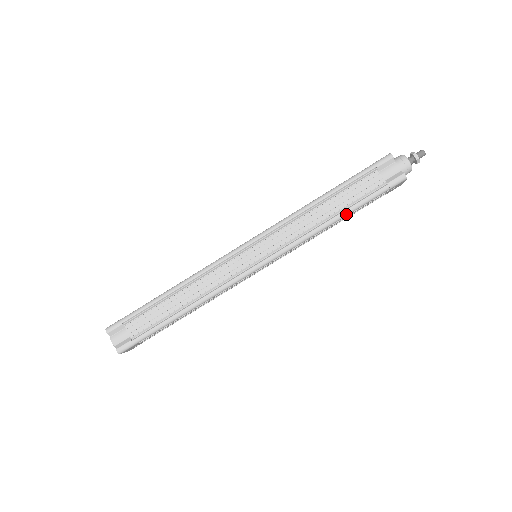
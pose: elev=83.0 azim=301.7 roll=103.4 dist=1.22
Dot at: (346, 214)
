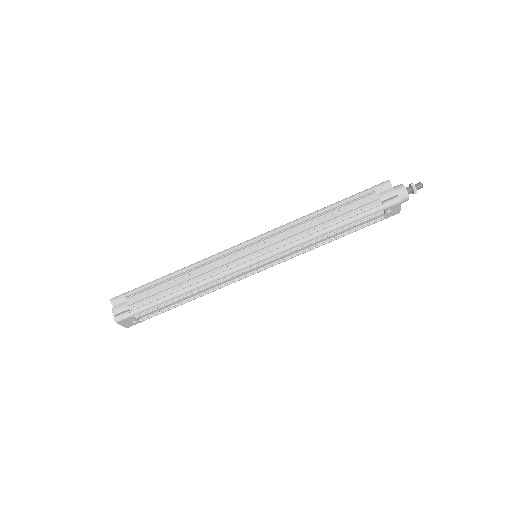
Dot at: (341, 225)
